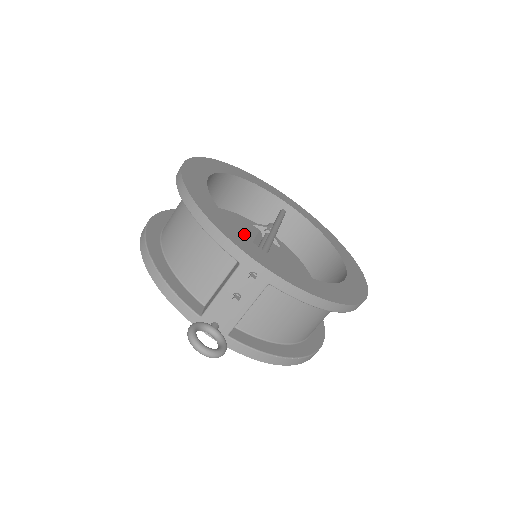
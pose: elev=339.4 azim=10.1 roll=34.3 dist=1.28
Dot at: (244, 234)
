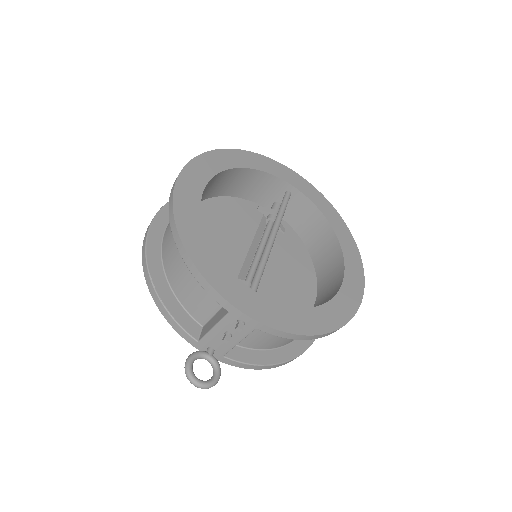
Dot at: (245, 230)
